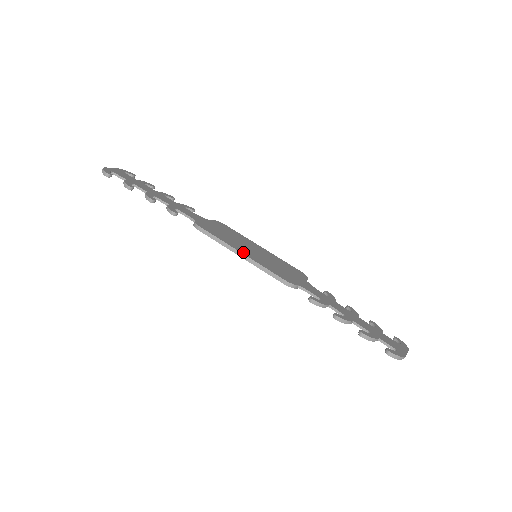
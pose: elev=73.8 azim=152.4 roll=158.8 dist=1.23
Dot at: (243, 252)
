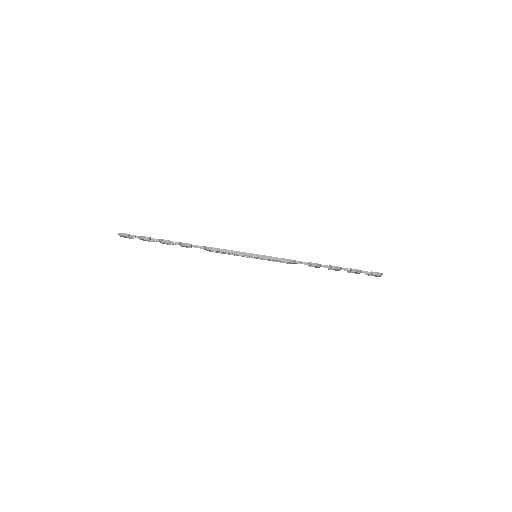
Dot at: (250, 253)
